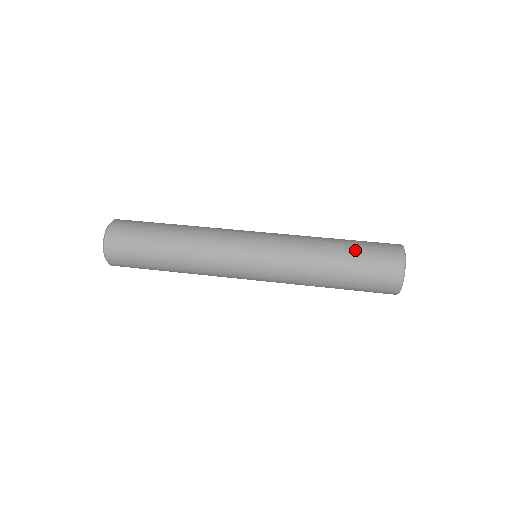
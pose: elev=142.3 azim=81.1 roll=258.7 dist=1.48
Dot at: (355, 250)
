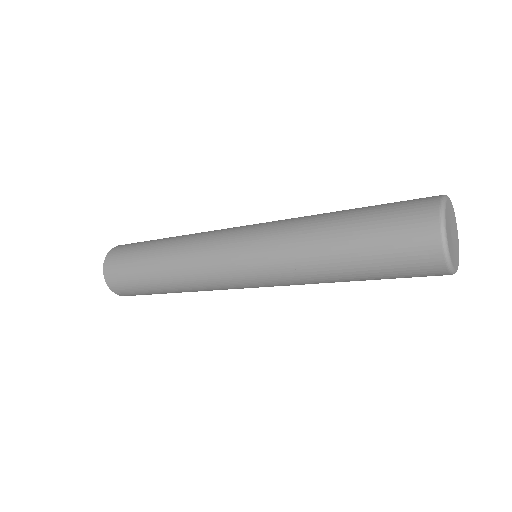
Dot at: (364, 223)
